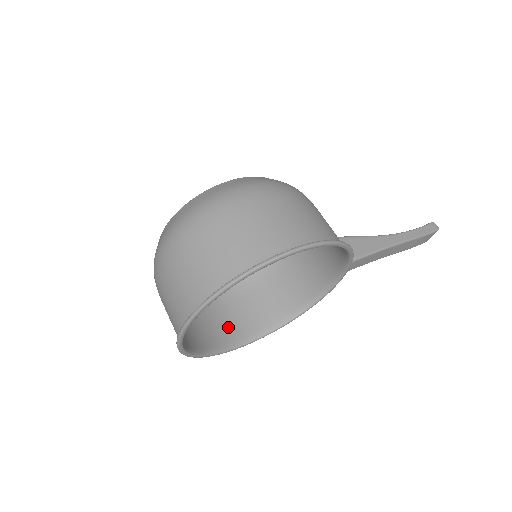
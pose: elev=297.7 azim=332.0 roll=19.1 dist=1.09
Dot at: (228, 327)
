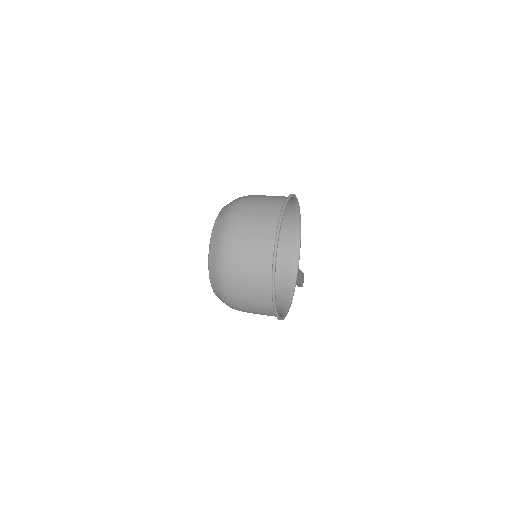
Dot at: occluded
